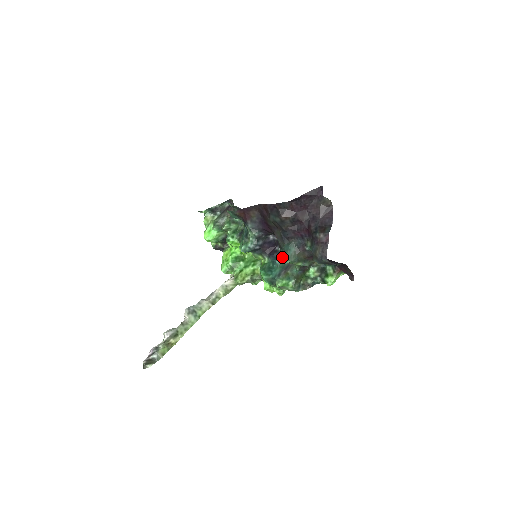
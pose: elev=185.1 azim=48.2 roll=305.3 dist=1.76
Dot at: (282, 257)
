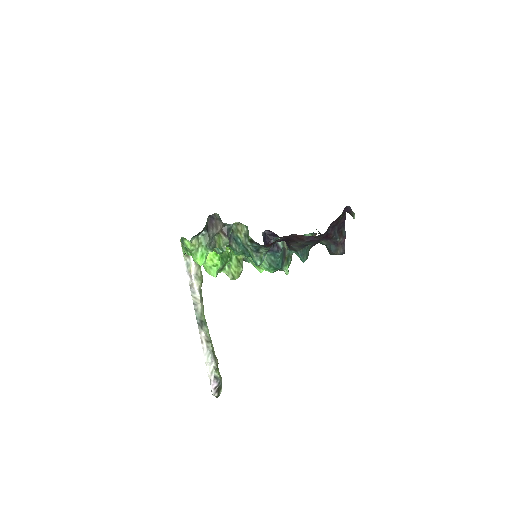
Dot at: occluded
